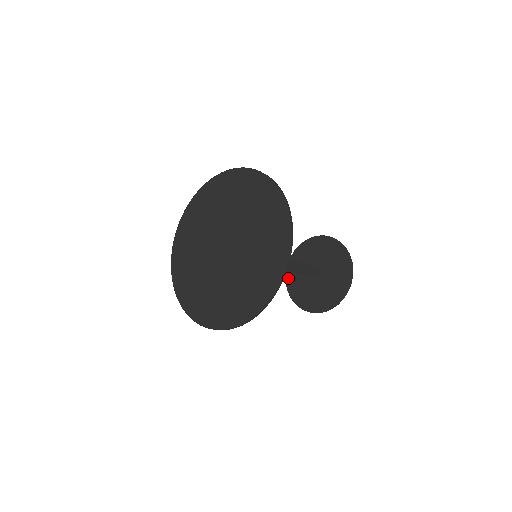
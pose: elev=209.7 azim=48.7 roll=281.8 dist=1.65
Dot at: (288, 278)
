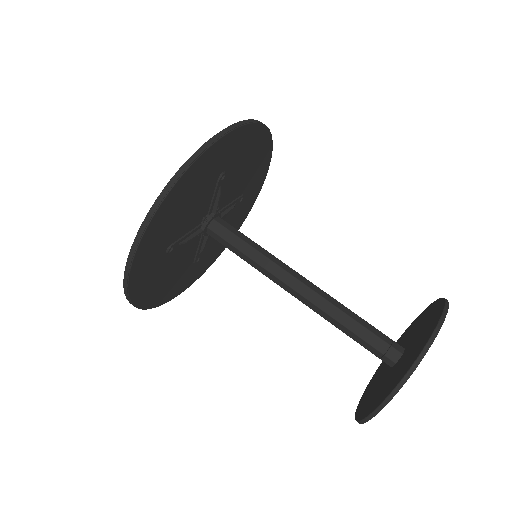
Dot at: occluded
